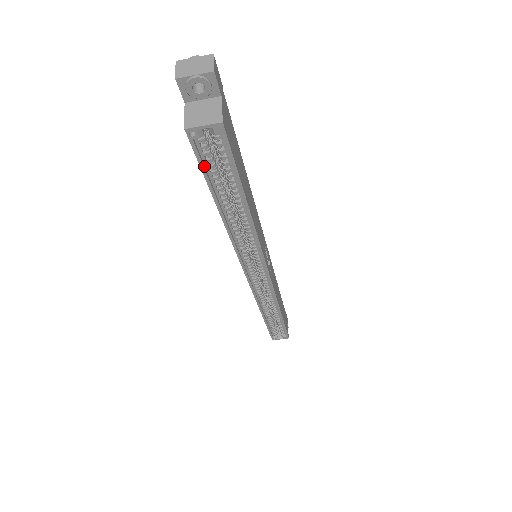
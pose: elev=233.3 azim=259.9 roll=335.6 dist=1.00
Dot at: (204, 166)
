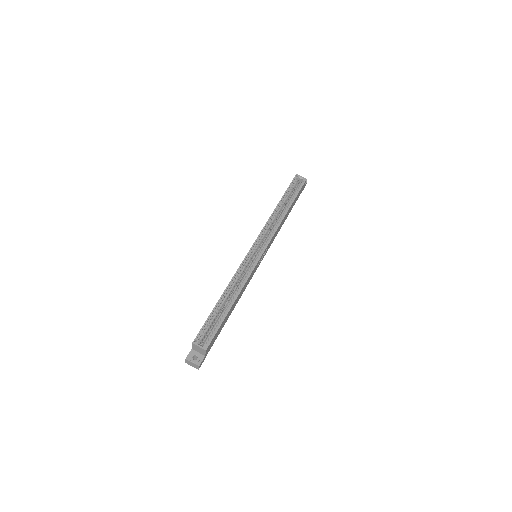
Dot at: (290, 187)
